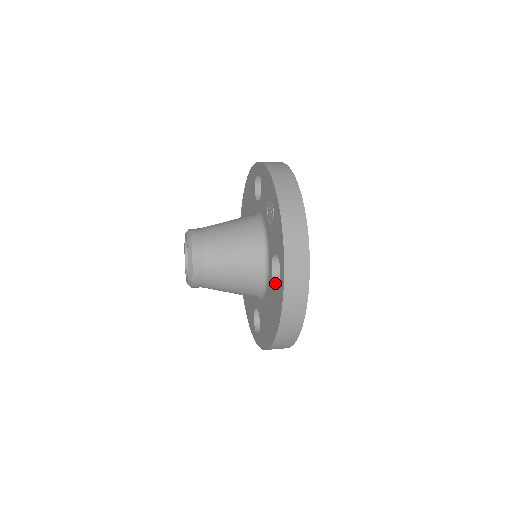
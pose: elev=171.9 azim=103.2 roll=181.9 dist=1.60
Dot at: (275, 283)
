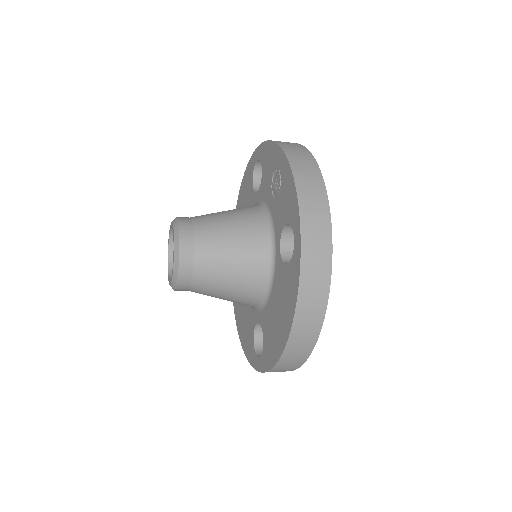
Dot at: (286, 263)
